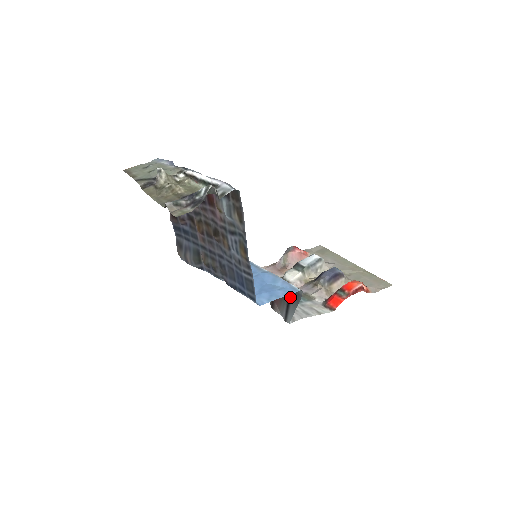
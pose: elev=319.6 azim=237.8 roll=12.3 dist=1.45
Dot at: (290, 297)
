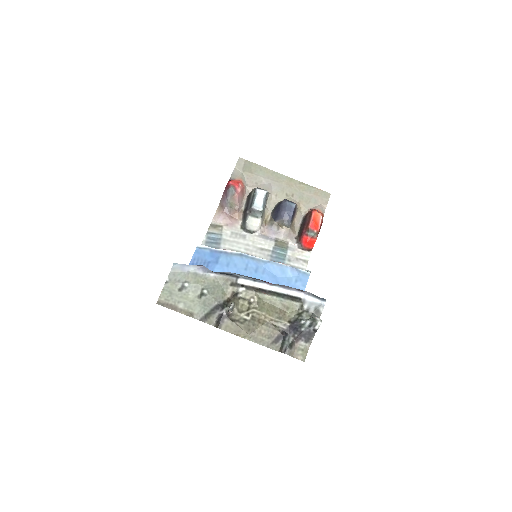
Dot at: occluded
